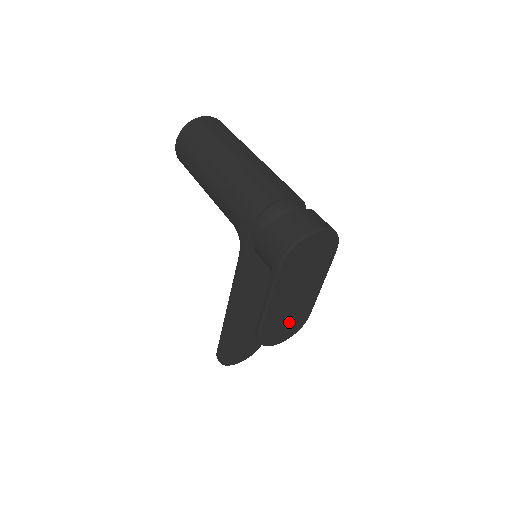
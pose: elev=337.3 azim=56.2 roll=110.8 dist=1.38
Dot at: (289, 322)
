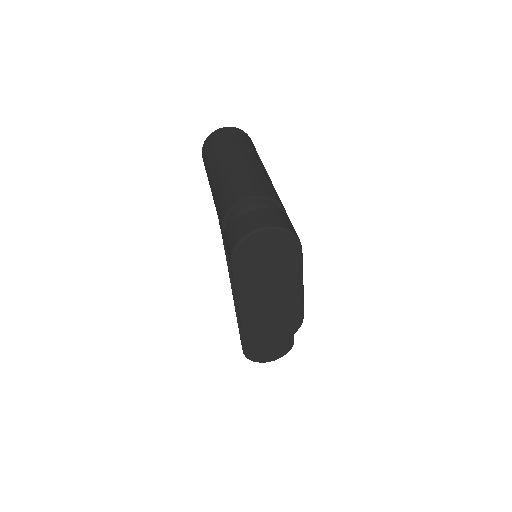
Dot at: (277, 321)
